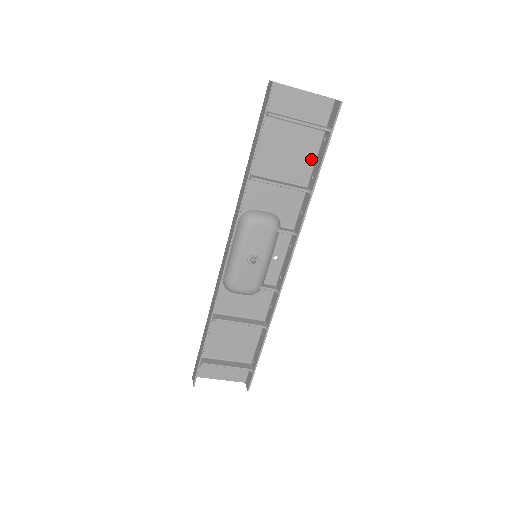
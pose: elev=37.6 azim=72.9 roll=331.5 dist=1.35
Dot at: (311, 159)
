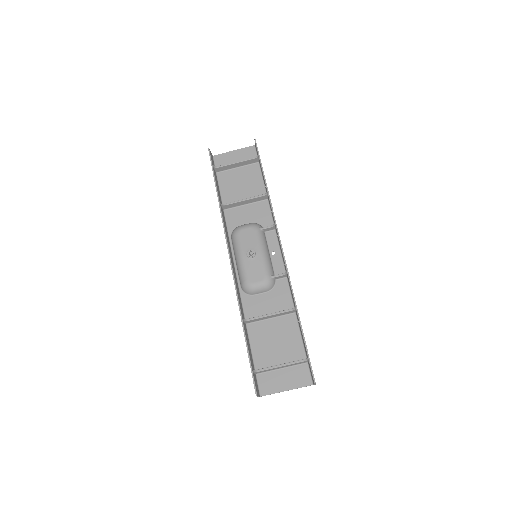
Dot at: (260, 180)
